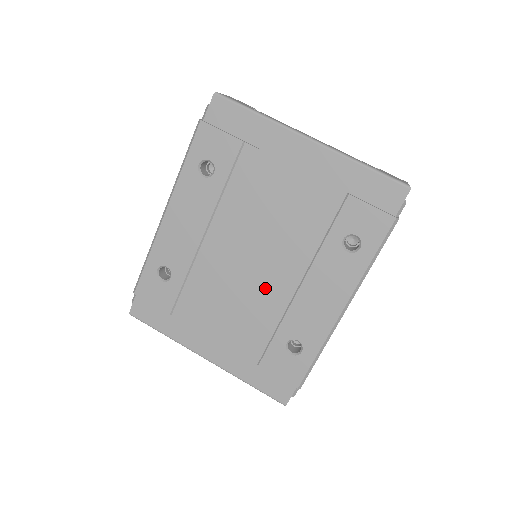
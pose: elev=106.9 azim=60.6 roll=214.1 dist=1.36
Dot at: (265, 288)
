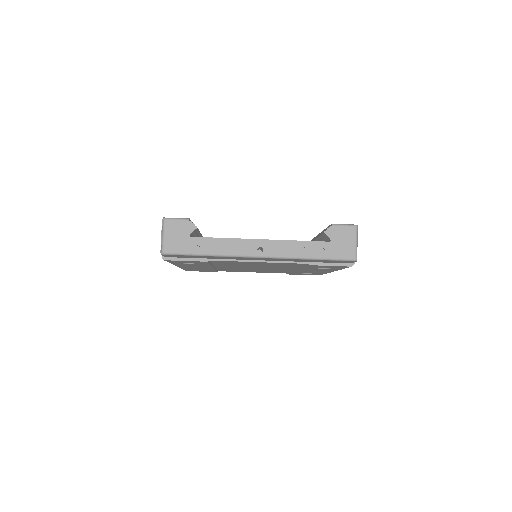
Dot at: occluded
